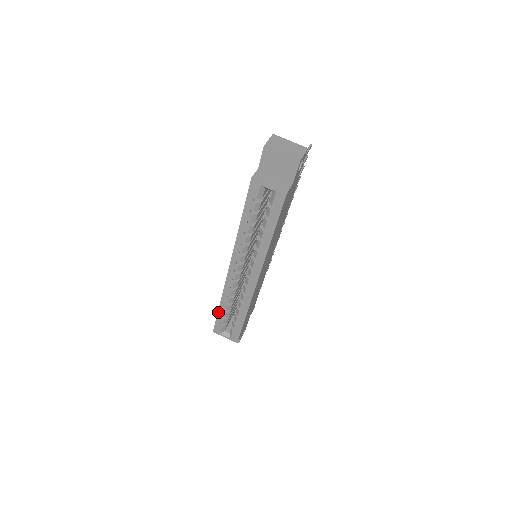
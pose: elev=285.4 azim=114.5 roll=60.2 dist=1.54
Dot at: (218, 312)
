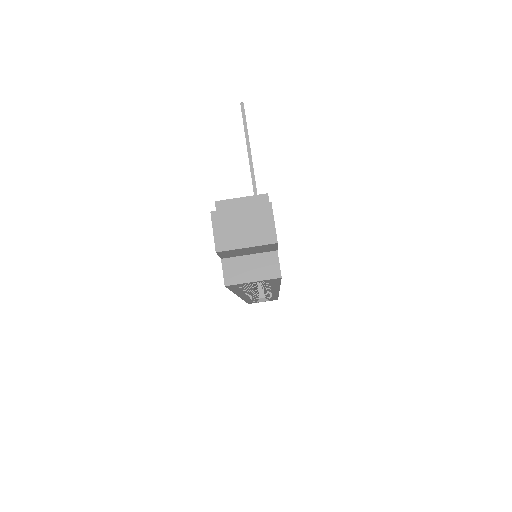
Dot at: (246, 302)
